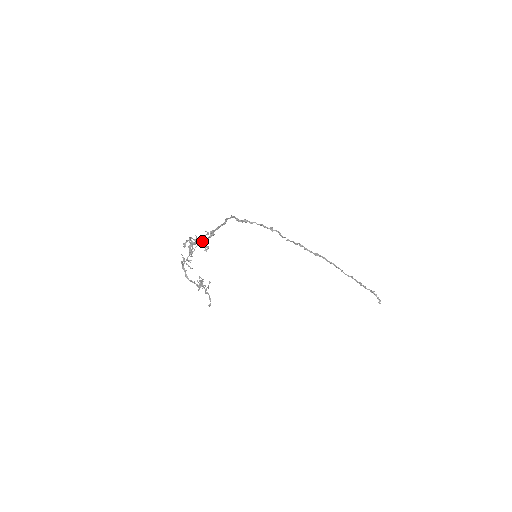
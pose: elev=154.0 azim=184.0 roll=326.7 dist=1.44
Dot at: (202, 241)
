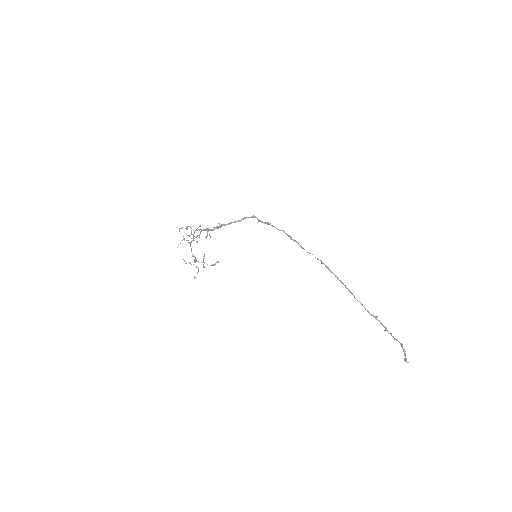
Dot at: (207, 230)
